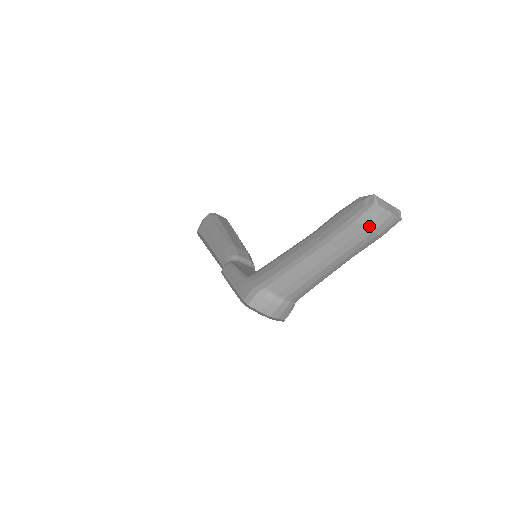
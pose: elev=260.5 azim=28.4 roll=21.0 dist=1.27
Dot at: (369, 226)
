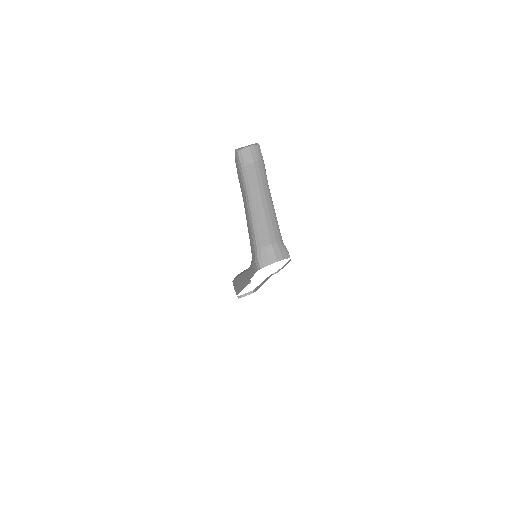
Dot at: (248, 162)
